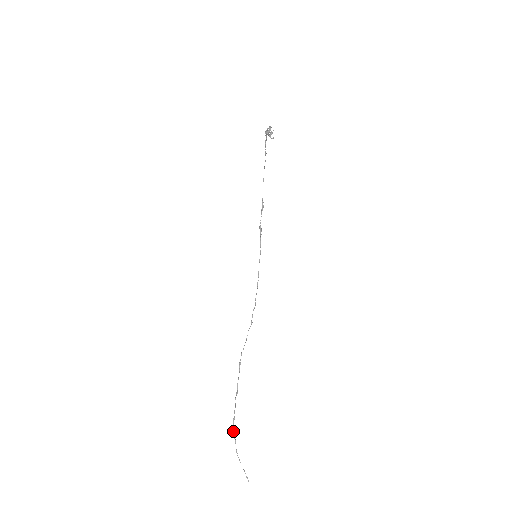
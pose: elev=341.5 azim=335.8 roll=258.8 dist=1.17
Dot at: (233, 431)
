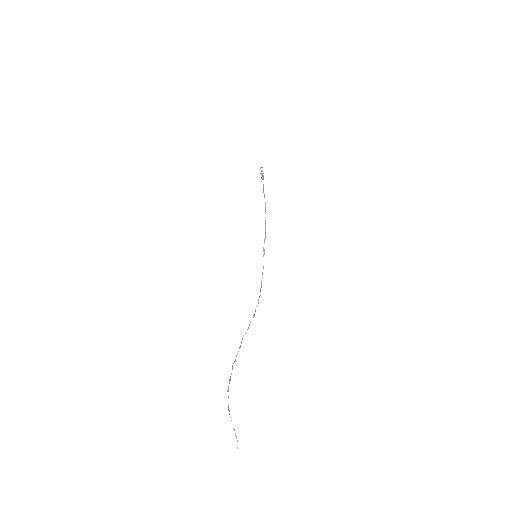
Dot at: (228, 391)
